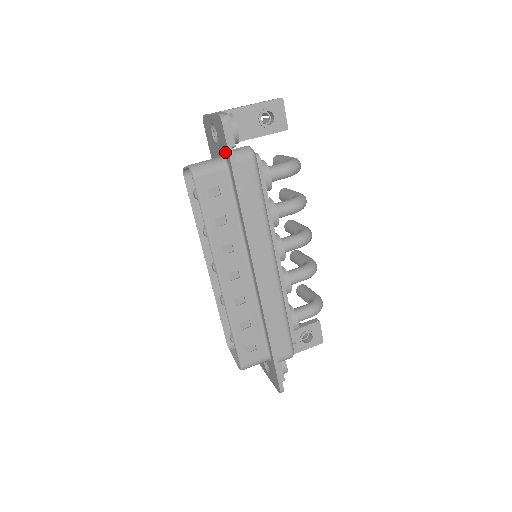
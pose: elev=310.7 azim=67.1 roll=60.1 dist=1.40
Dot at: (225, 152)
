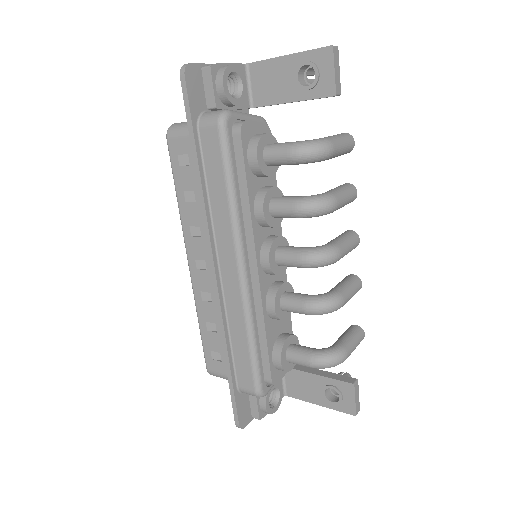
Dot at: (195, 113)
